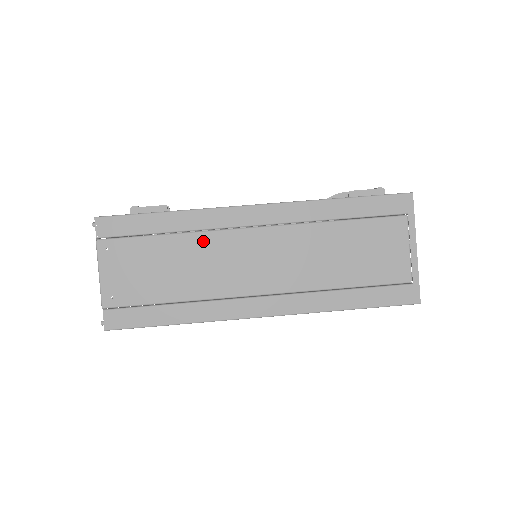
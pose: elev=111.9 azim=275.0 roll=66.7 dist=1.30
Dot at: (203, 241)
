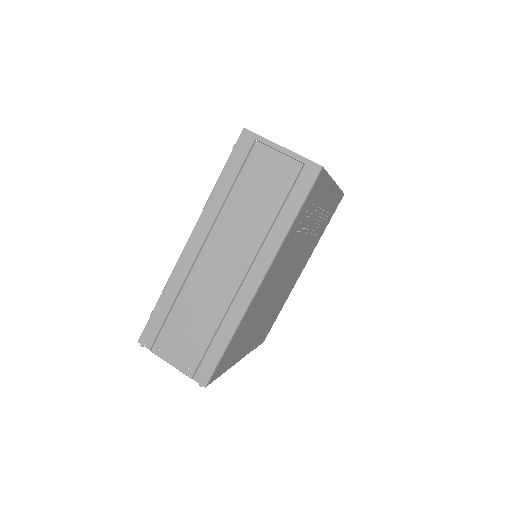
Dot at: (190, 288)
